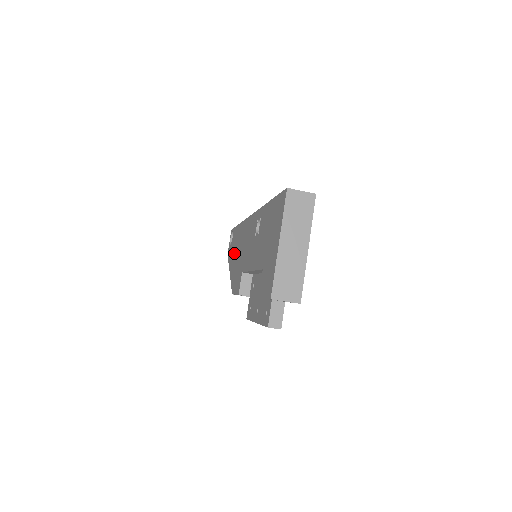
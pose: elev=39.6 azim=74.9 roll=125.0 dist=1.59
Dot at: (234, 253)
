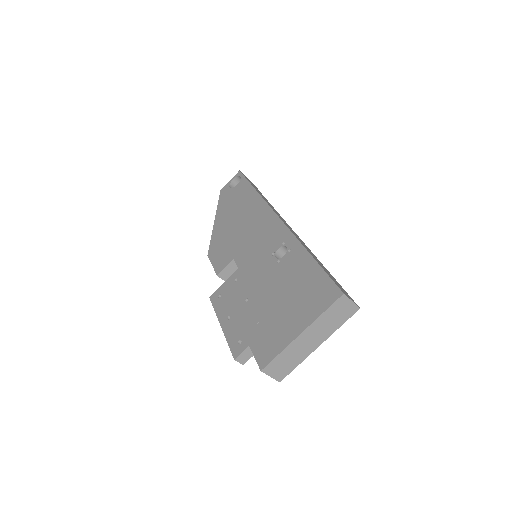
Dot at: (232, 211)
